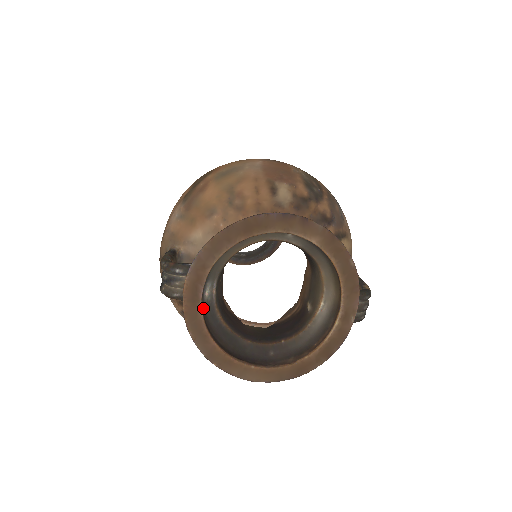
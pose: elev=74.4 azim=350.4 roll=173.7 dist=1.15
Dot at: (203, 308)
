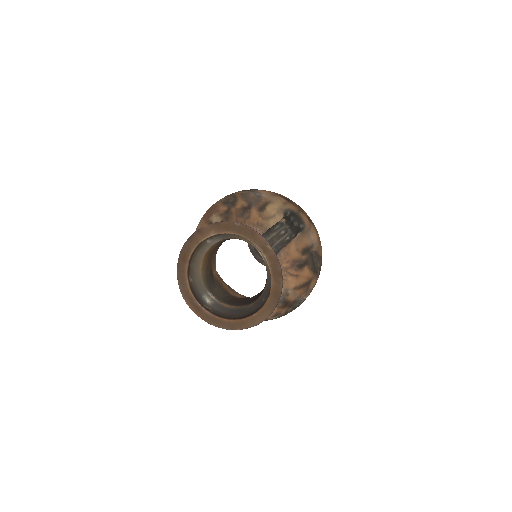
Dot at: (211, 309)
